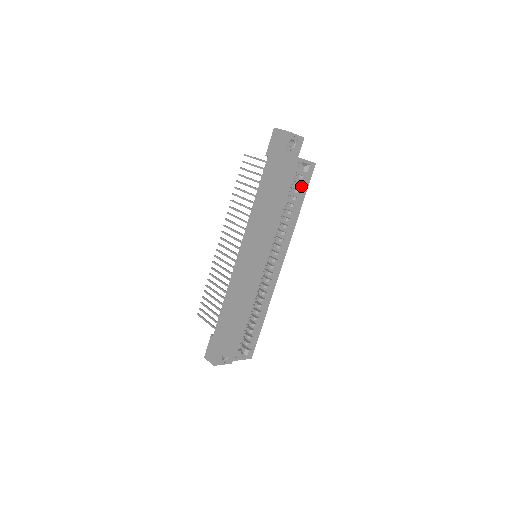
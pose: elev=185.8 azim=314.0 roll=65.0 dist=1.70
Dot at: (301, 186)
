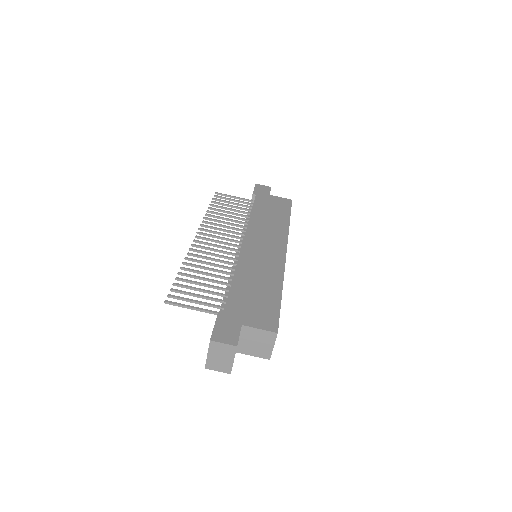
Dot at: occluded
